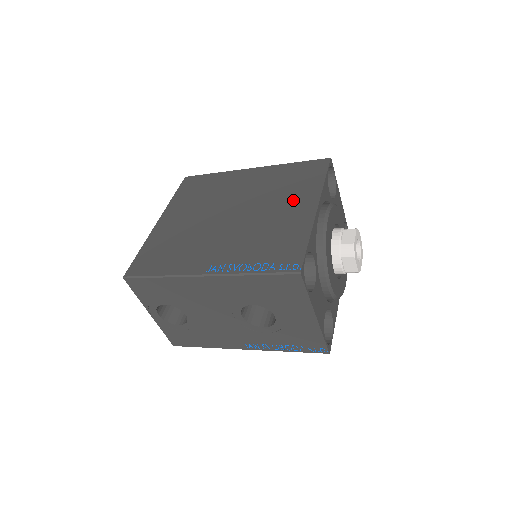
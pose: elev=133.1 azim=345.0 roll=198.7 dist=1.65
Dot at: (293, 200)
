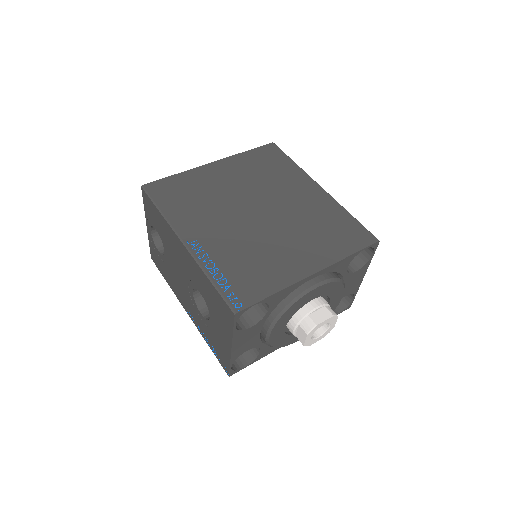
Dot at: (308, 248)
